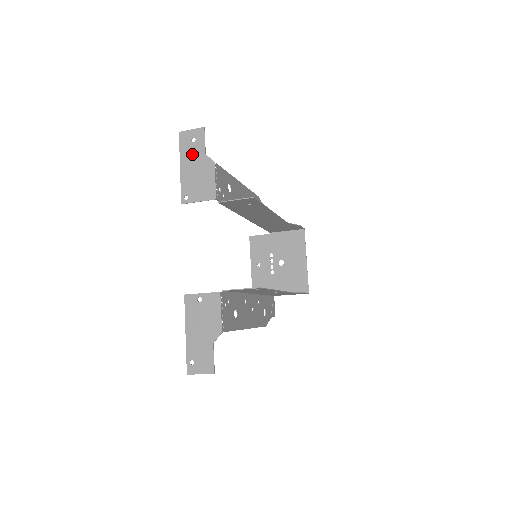
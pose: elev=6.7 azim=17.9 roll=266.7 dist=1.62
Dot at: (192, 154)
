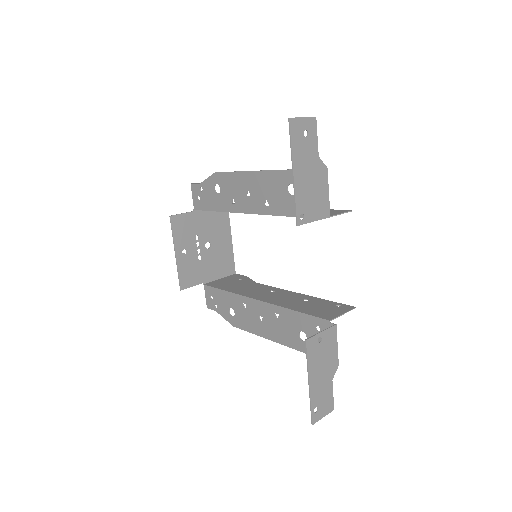
Dot at: (306, 155)
